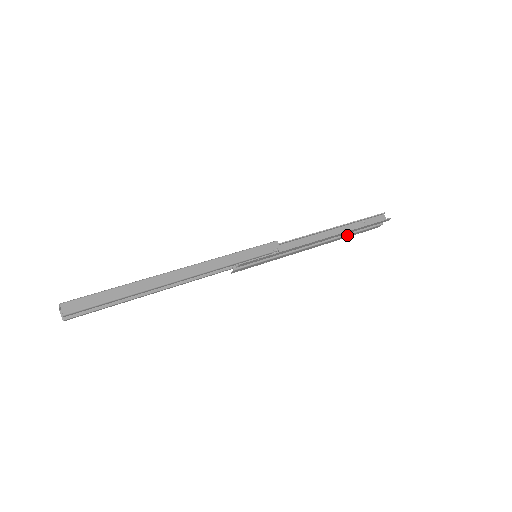
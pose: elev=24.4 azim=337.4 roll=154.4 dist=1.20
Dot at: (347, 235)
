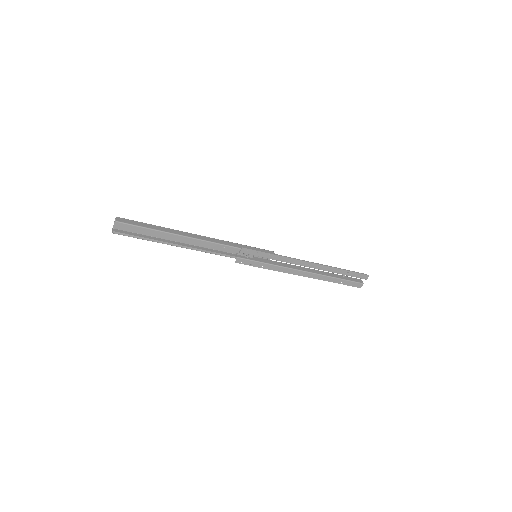
Dot at: (332, 277)
